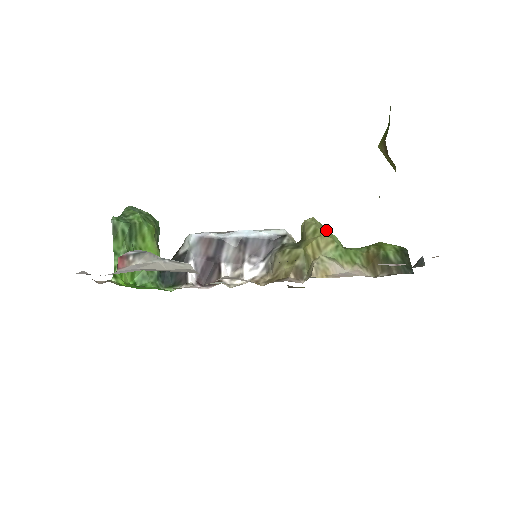
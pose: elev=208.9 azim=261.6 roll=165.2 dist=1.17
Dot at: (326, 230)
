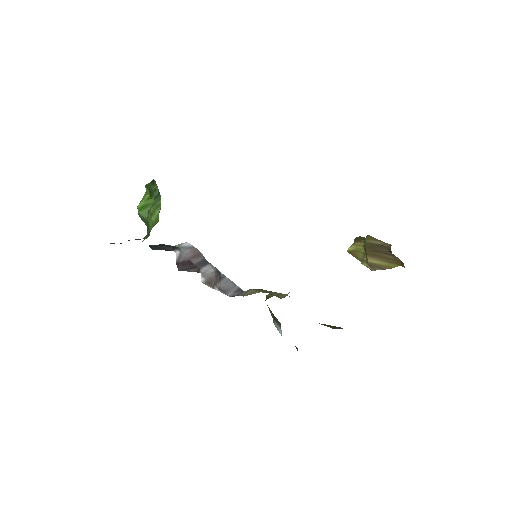
Dot at: occluded
